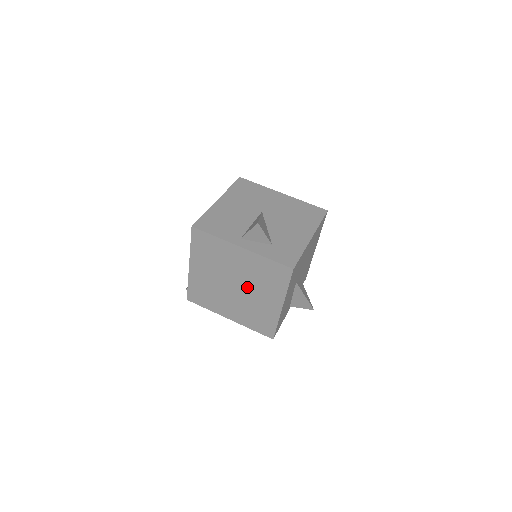
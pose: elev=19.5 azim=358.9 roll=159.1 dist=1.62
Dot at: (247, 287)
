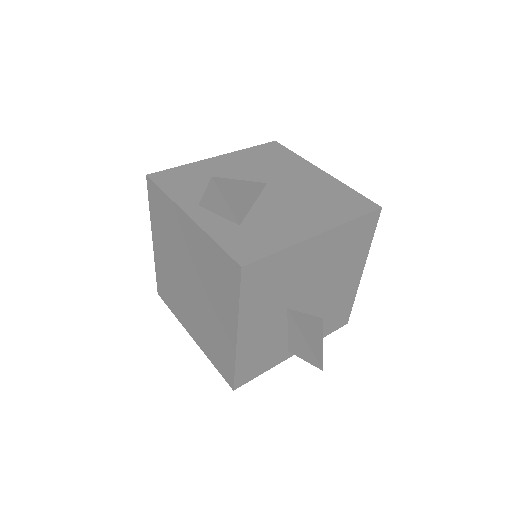
Dot at: (201, 289)
